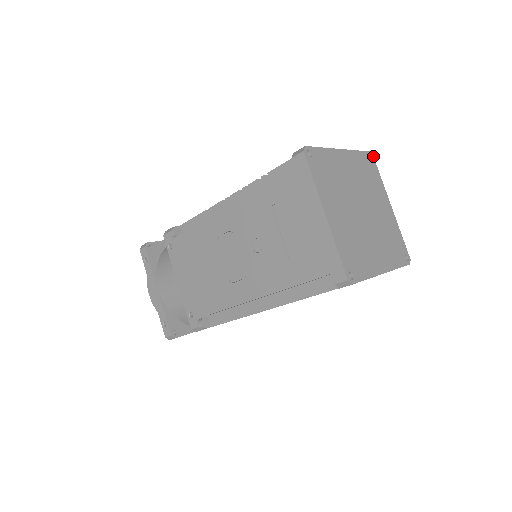
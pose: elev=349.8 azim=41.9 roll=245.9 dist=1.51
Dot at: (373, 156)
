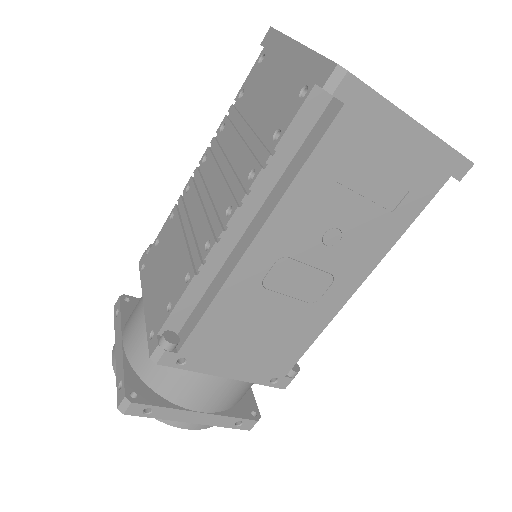
Dot at: occluded
